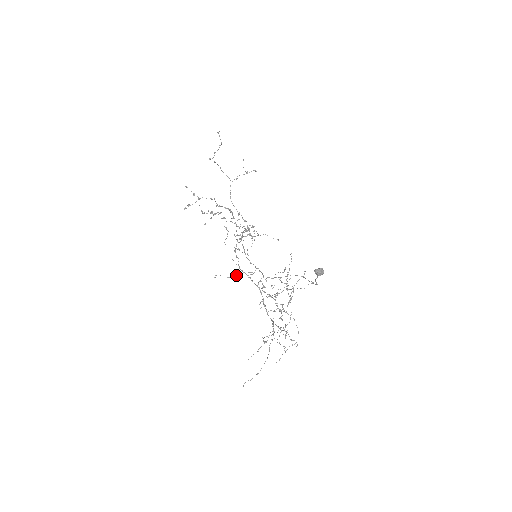
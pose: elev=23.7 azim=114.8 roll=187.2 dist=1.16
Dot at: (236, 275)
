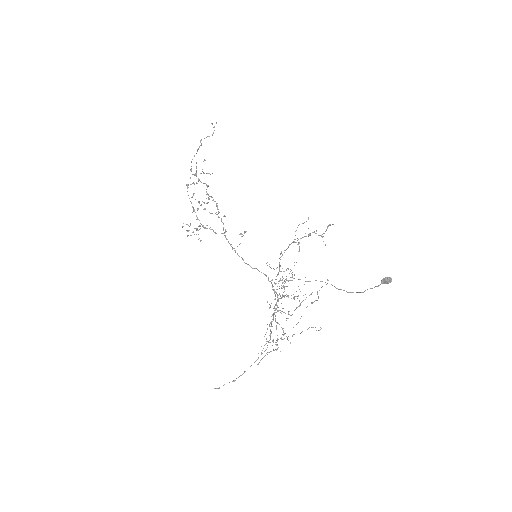
Dot at: occluded
